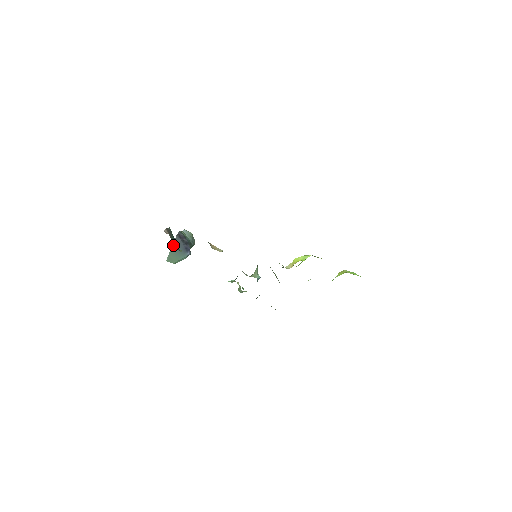
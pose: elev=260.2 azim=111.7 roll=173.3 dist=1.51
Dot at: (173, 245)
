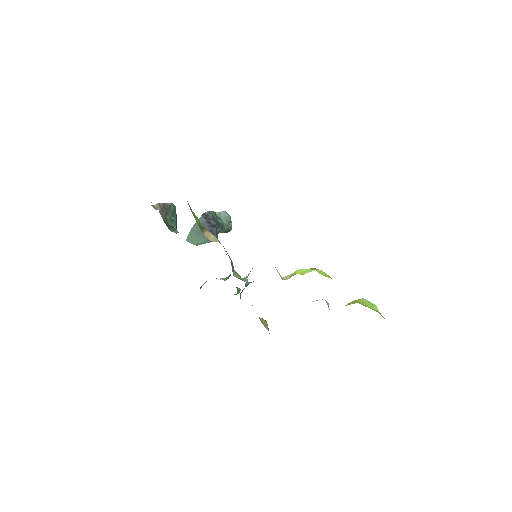
Dot at: (168, 223)
